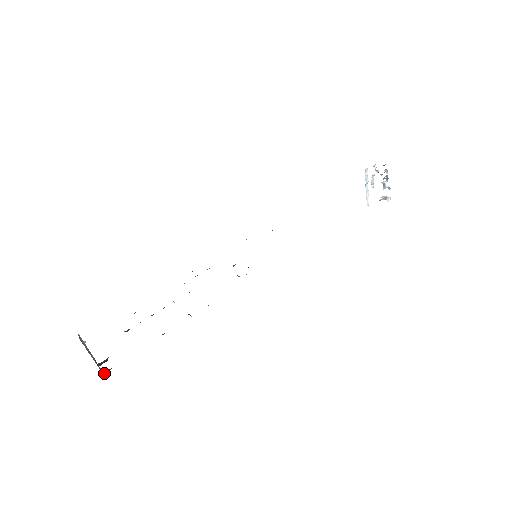
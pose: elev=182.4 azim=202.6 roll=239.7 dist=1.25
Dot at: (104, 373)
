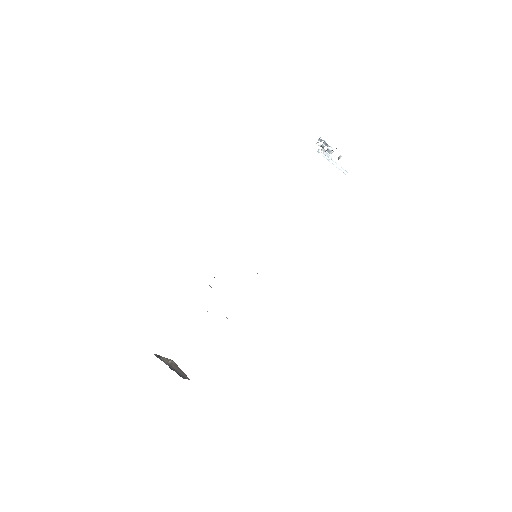
Dot at: (181, 376)
